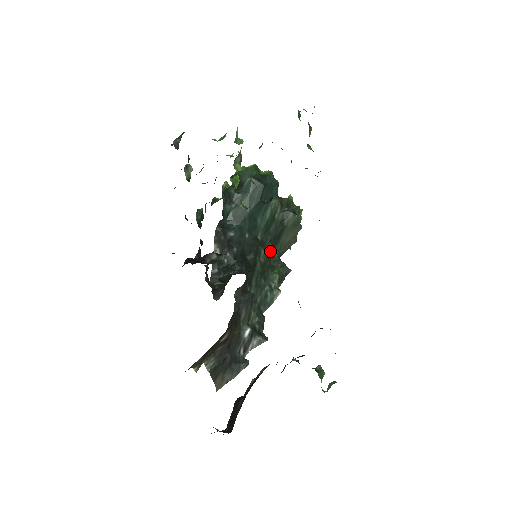
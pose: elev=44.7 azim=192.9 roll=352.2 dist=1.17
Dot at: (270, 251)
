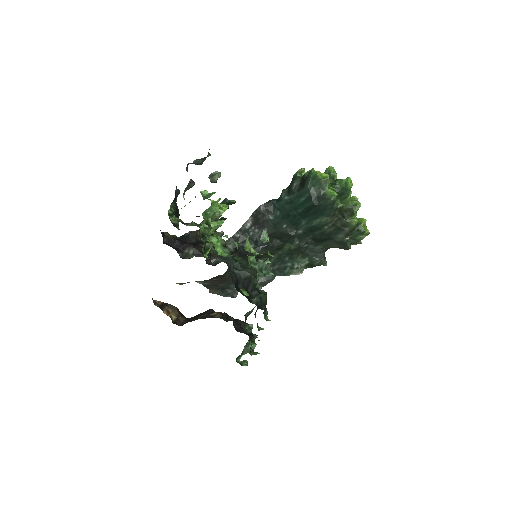
Dot at: (310, 243)
